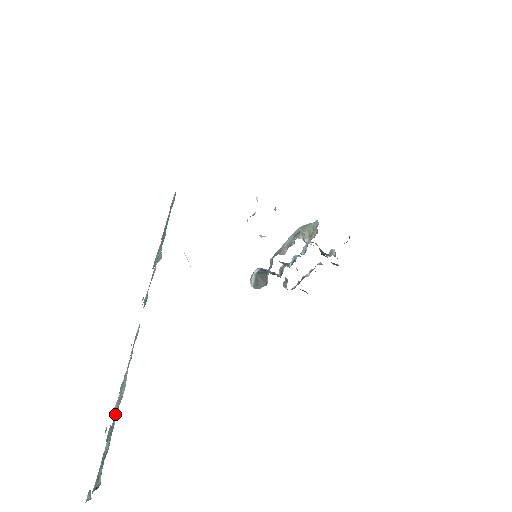
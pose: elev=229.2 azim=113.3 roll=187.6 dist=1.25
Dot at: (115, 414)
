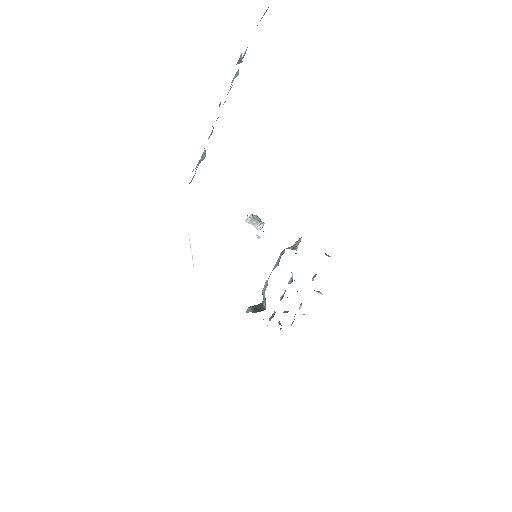
Dot at: occluded
